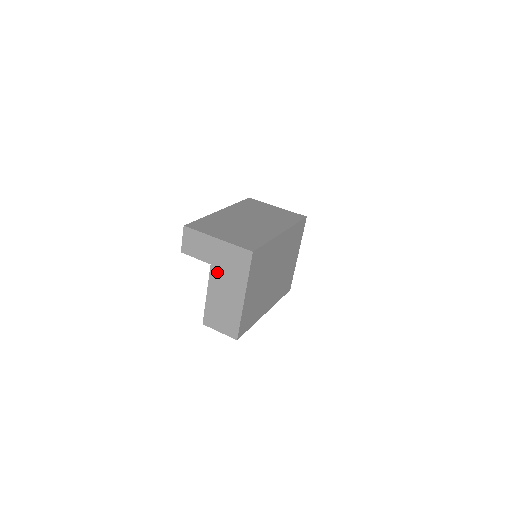
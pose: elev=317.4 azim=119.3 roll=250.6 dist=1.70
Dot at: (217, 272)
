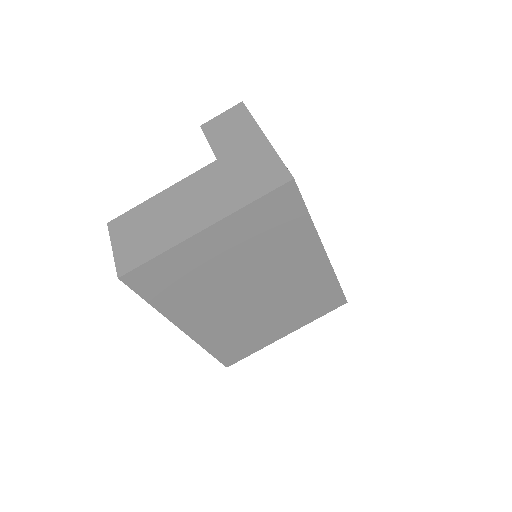
Dot at: (213, 173)
